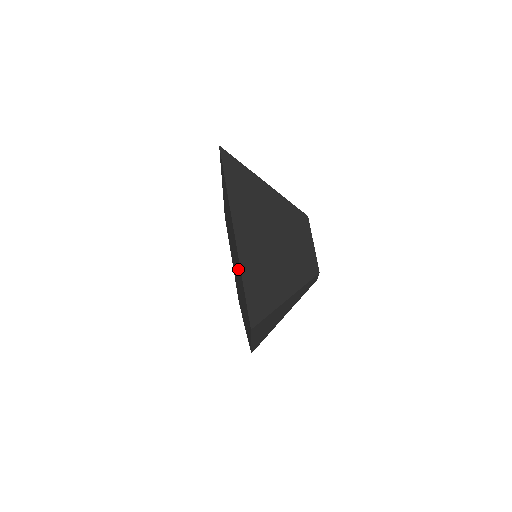
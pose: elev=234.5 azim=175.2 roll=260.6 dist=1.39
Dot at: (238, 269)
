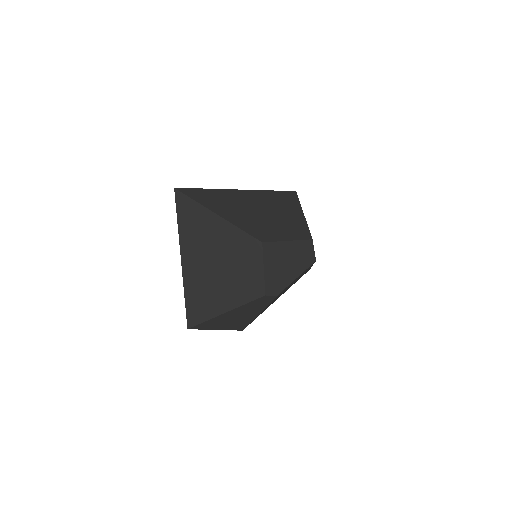
Dot at: occluded
